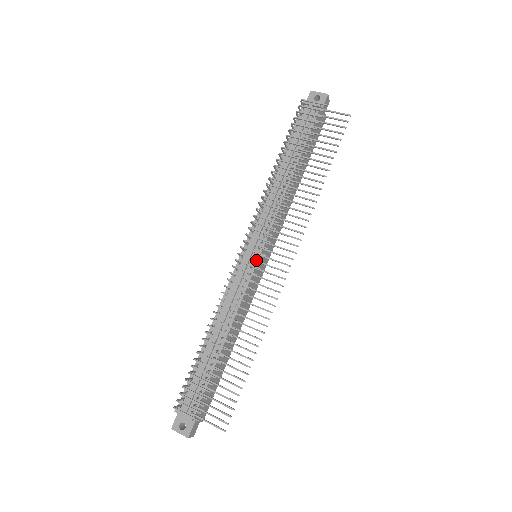
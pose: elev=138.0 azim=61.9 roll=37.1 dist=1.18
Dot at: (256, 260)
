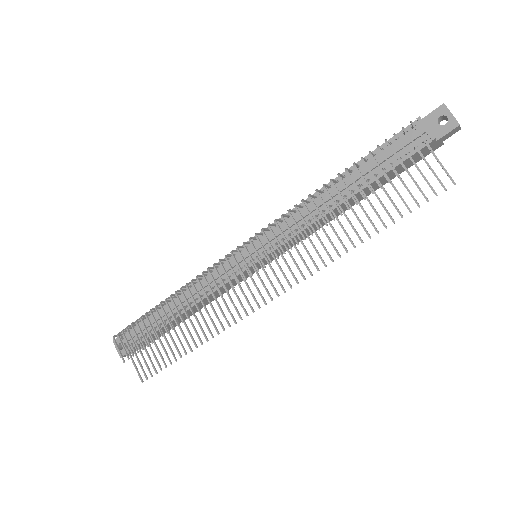
Dot at: (242, 273)
